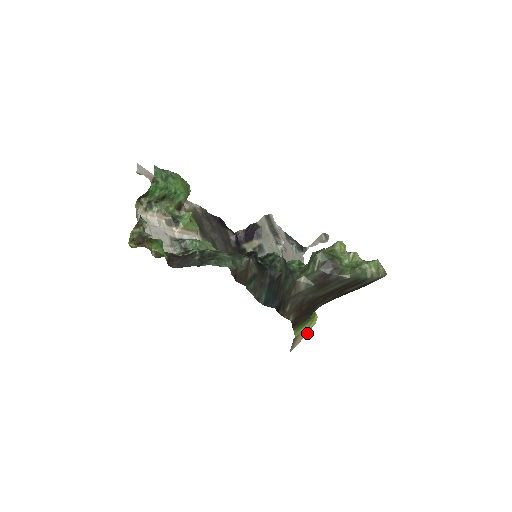
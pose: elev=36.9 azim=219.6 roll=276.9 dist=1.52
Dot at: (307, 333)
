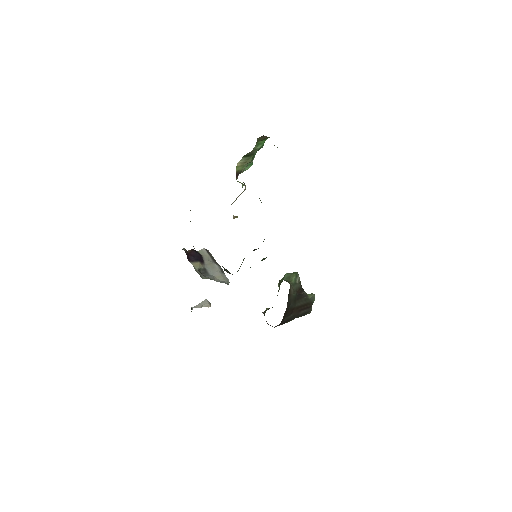
Dot at: occluded
